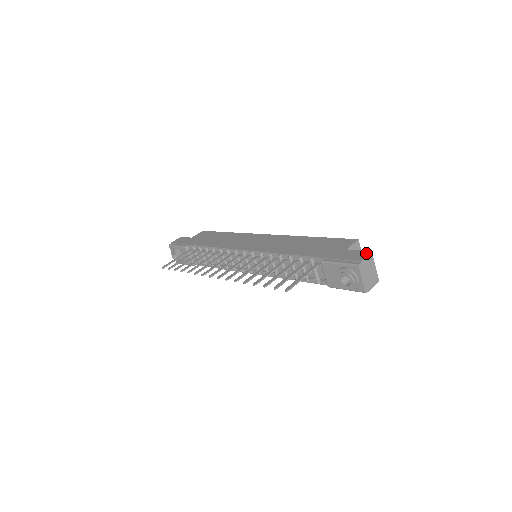
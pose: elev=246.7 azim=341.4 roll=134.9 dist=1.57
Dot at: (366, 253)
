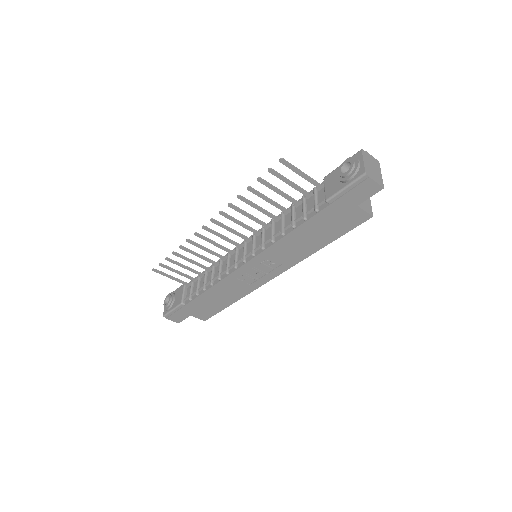
Dot at: occluded
